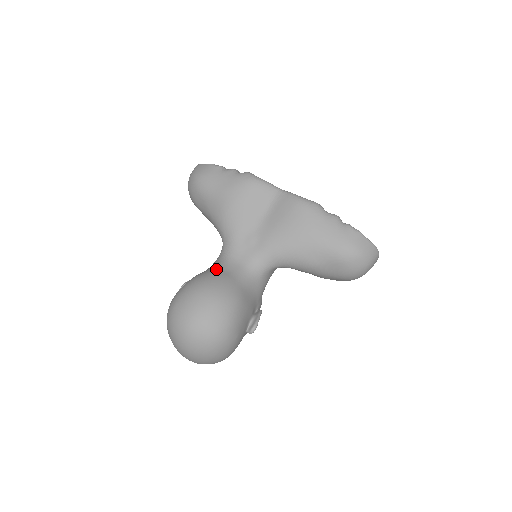
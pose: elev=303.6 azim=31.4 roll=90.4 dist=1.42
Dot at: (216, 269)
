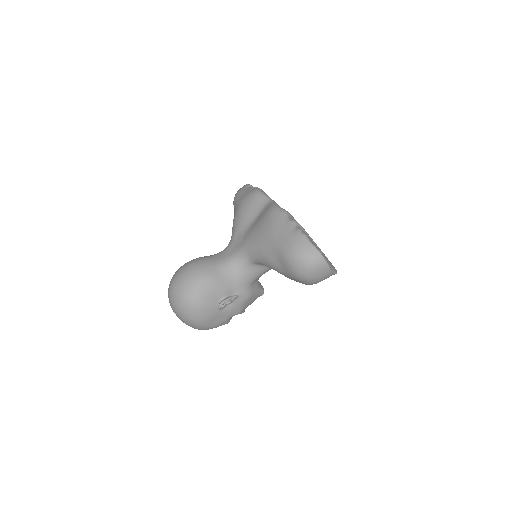
Dot at: (210, 255)
